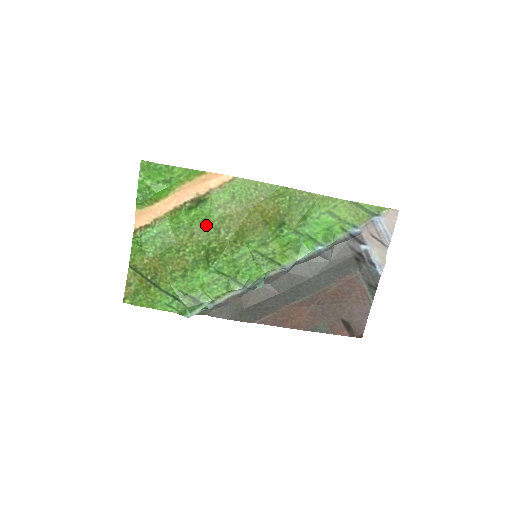
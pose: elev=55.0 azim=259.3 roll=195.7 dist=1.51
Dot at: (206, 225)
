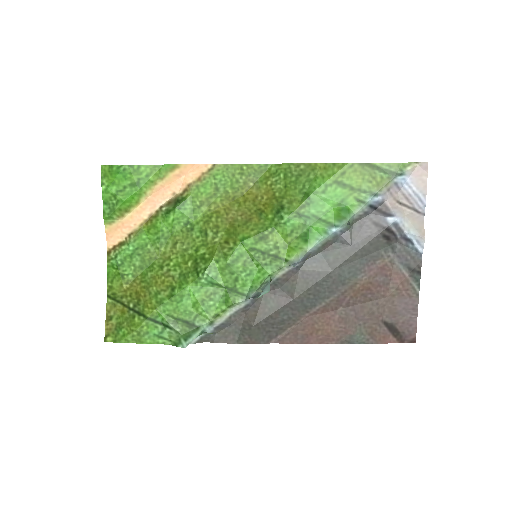
Dot at: (189, 229)
